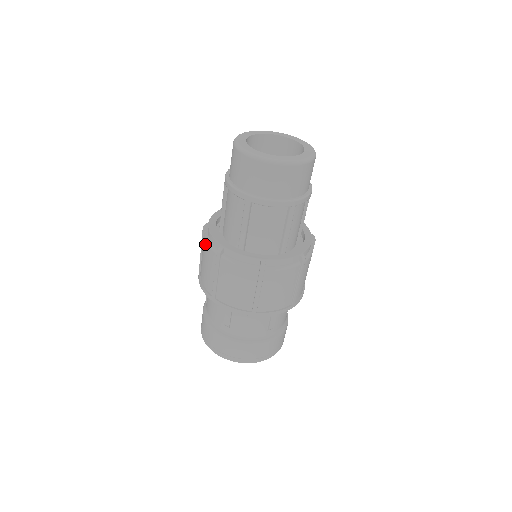
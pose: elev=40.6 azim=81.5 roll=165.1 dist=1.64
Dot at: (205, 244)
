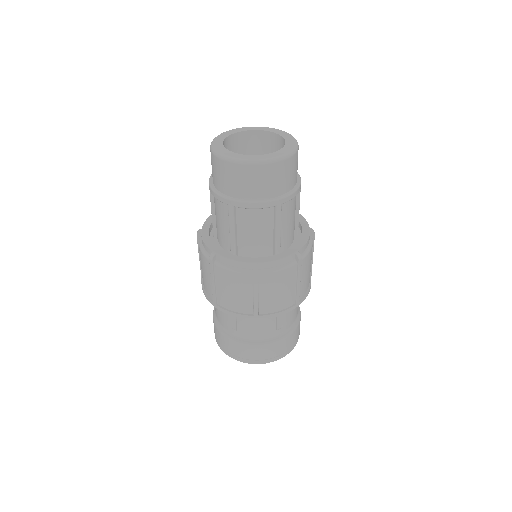
Dot at: (200, 251)
